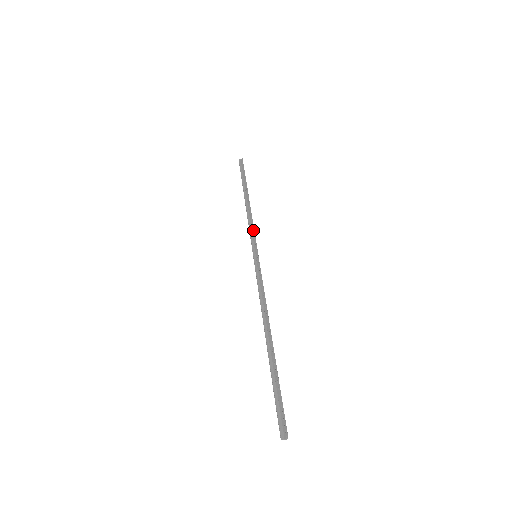
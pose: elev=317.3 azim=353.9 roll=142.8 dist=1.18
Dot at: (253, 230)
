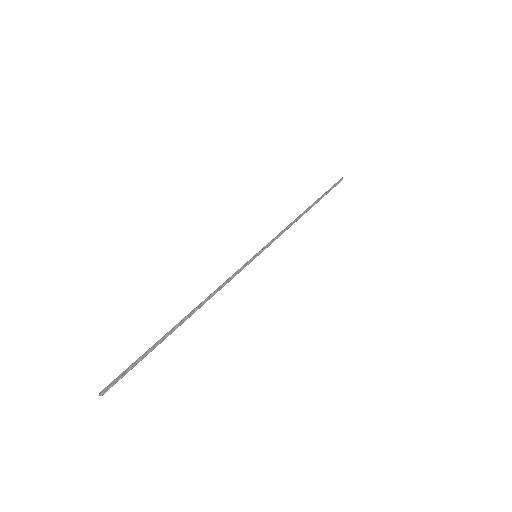
Dot at: (278, 235)
